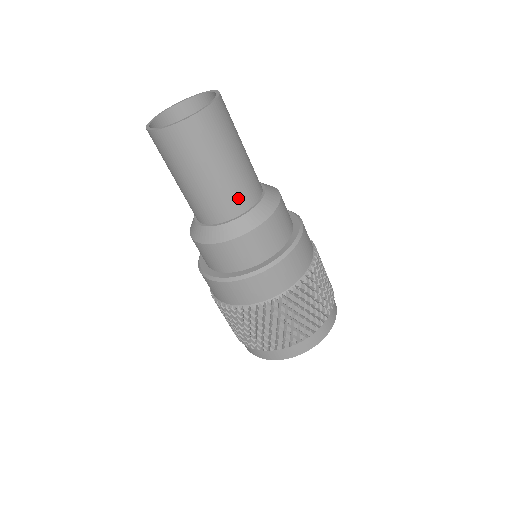
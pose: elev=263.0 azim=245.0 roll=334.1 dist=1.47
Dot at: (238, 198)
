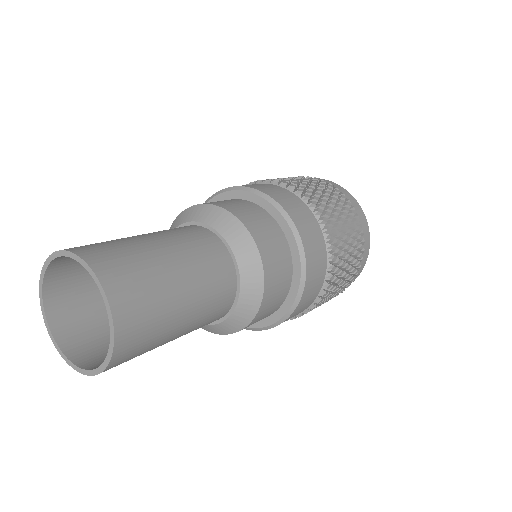
Dot at: (220, 303)
